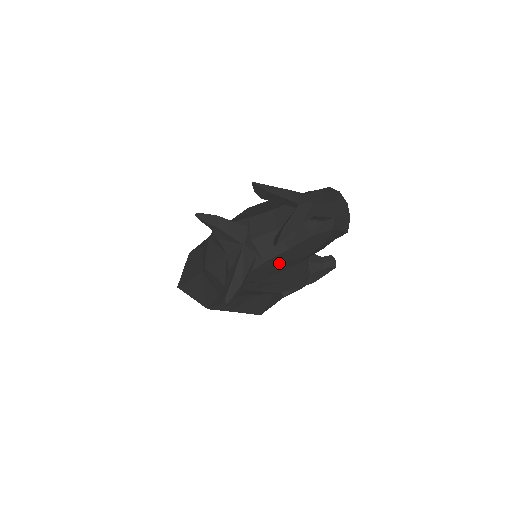
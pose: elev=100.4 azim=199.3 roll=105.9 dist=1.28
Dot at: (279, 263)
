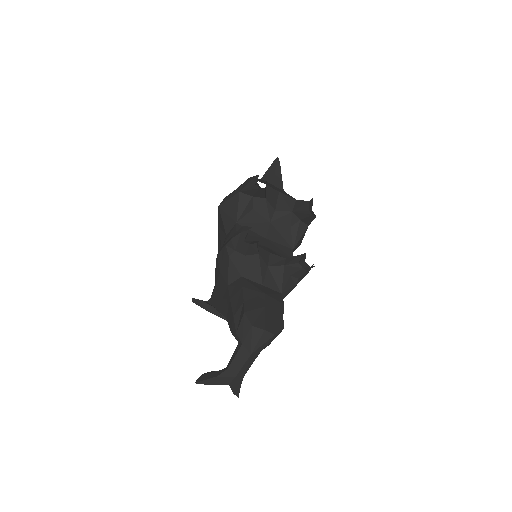
Dot at: occluded
